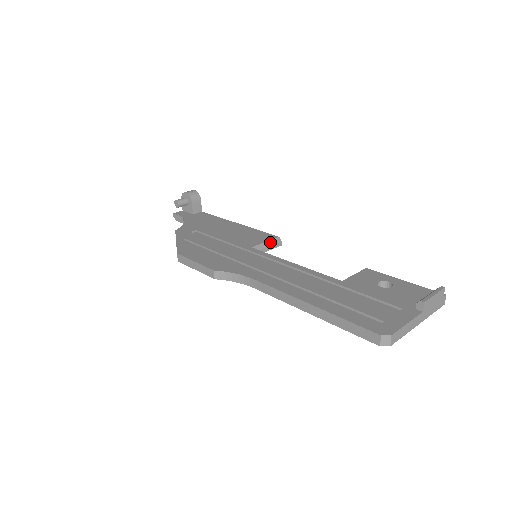
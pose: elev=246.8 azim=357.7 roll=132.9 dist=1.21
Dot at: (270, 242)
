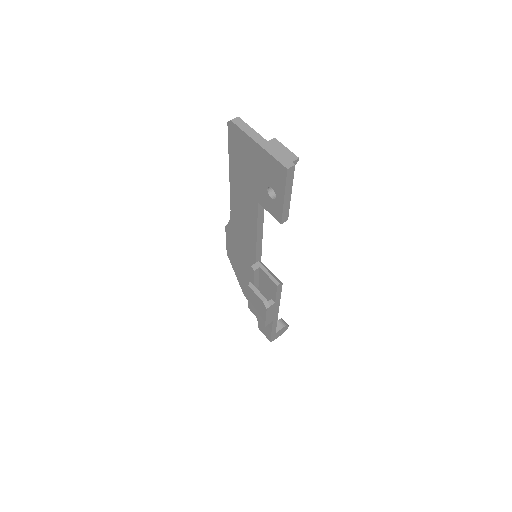
Dot at: (274, 275)
